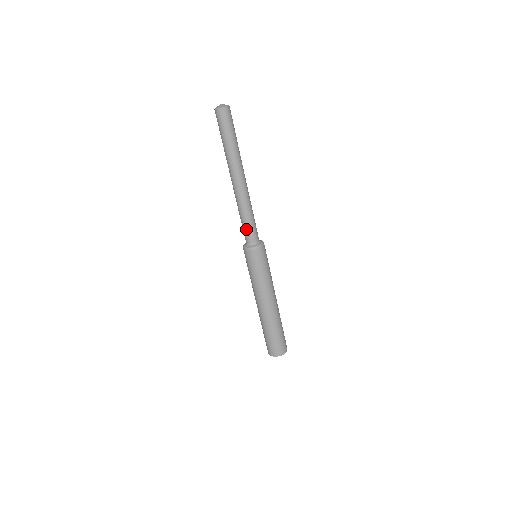
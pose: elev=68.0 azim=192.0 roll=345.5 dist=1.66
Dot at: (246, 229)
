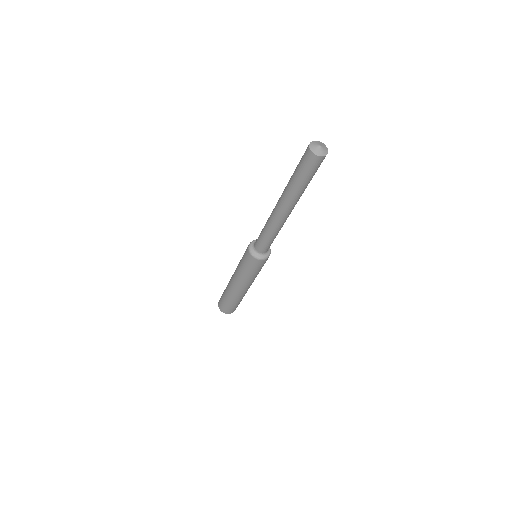
Dot at: (268, 245)
